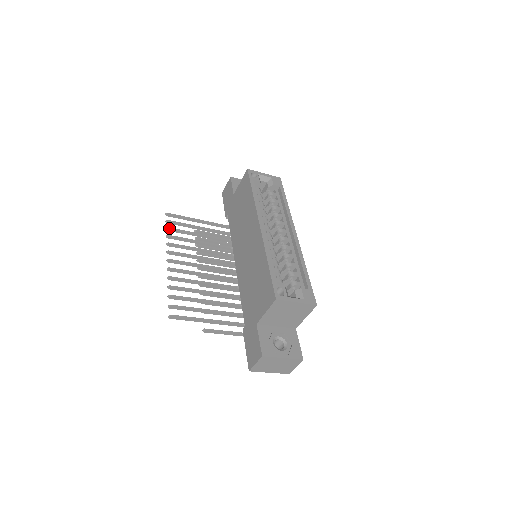
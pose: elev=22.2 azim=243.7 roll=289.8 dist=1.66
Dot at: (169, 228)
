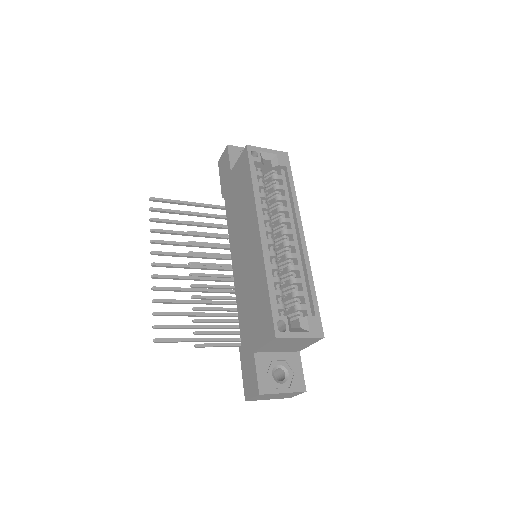
Dot at: (153, 219)
